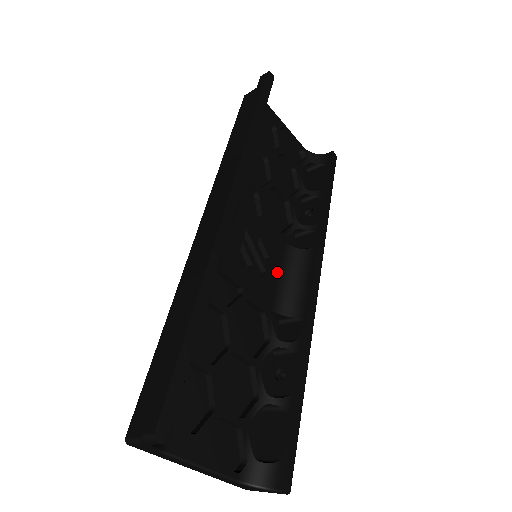
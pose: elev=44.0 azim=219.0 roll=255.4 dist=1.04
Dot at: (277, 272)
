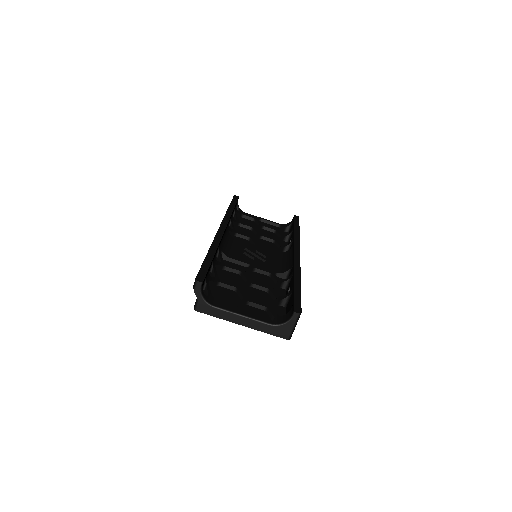
Dot at: (275, 261)
